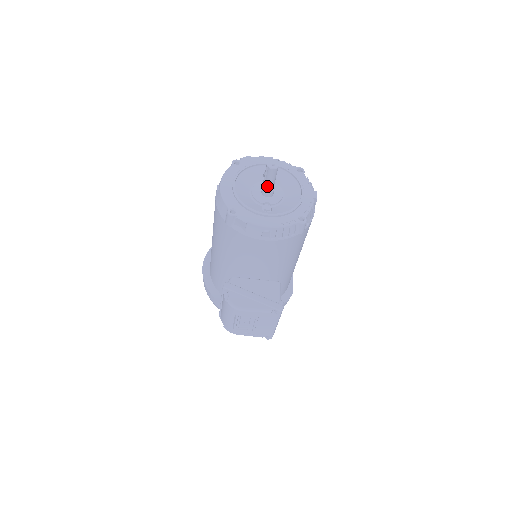
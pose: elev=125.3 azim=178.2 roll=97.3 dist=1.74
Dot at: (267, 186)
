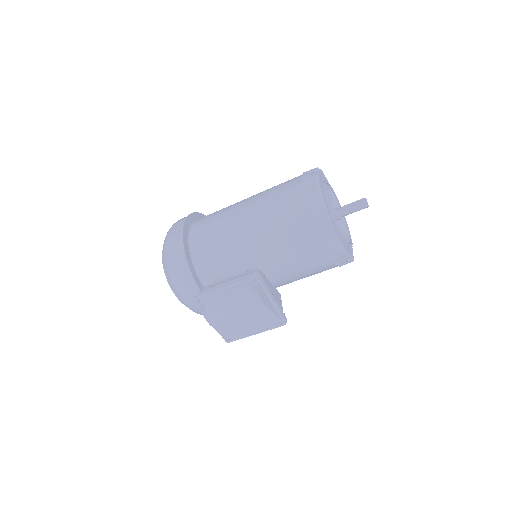
Dot at: (345, 212)
